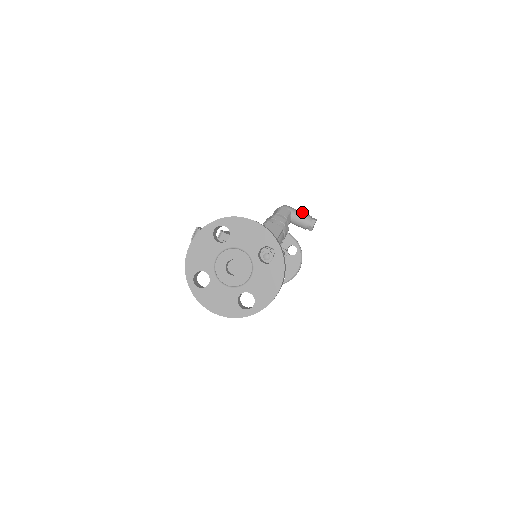
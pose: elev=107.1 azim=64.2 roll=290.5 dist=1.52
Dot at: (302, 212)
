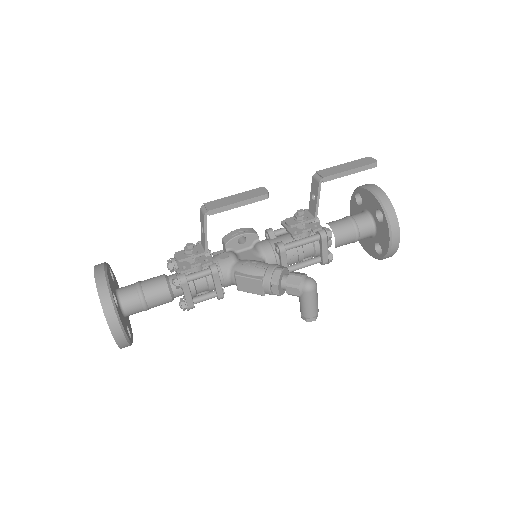
Dot at: (310, 308)
